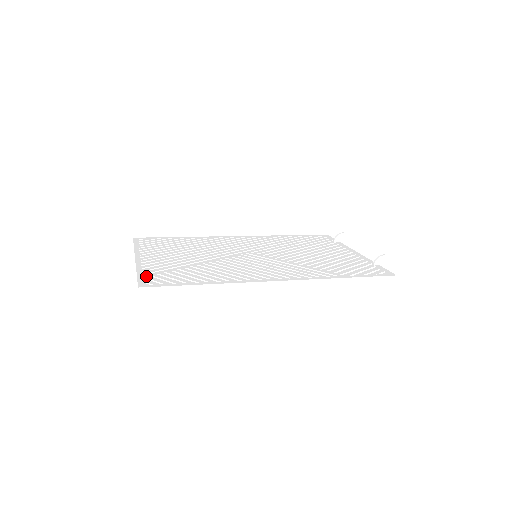
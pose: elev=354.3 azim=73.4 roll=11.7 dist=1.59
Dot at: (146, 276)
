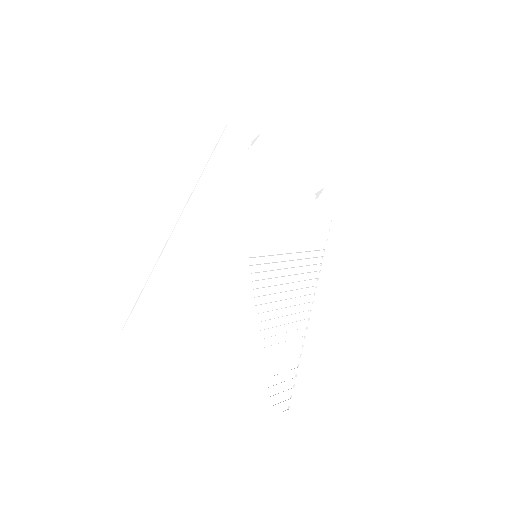
Dot at: (270, 401)
